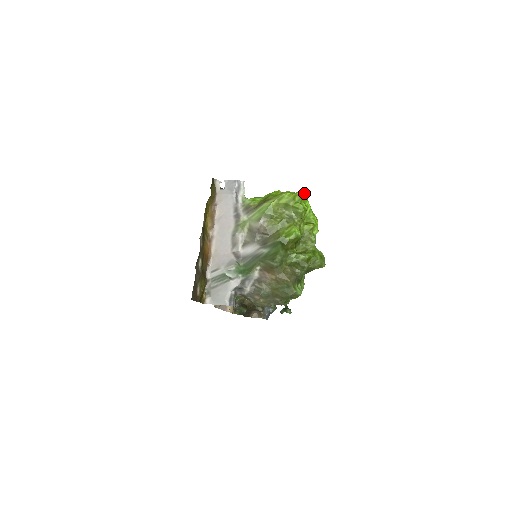
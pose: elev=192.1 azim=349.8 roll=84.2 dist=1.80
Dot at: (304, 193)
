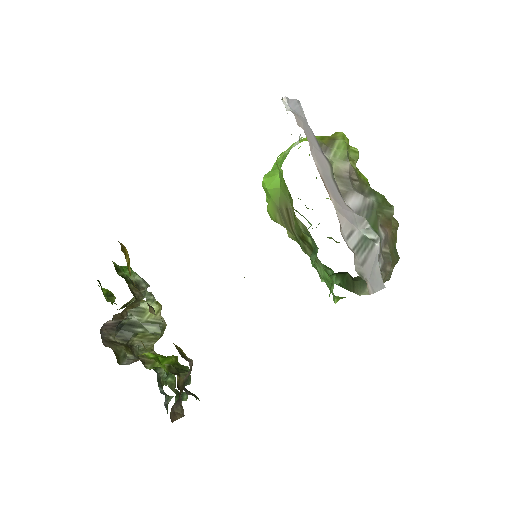
Dot at: occluded
